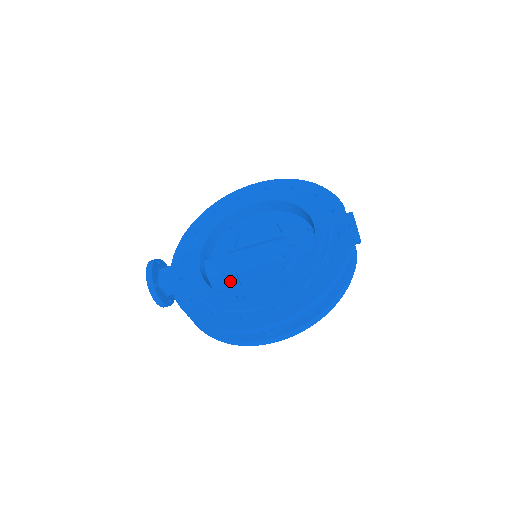
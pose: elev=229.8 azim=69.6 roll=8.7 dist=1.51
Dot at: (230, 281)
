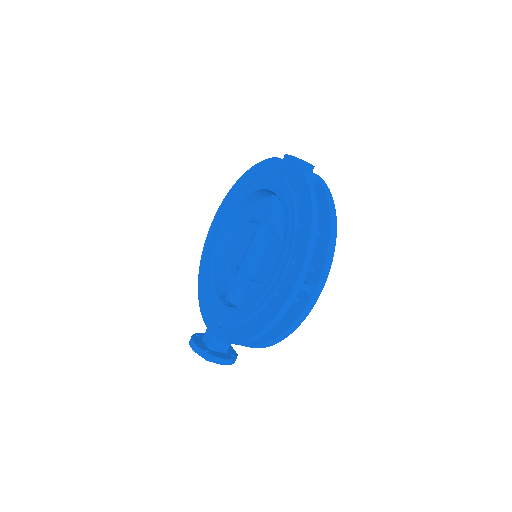
Dot at: (253, 290)
